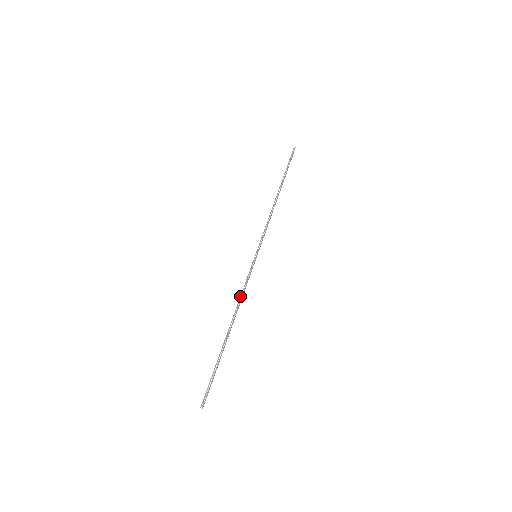
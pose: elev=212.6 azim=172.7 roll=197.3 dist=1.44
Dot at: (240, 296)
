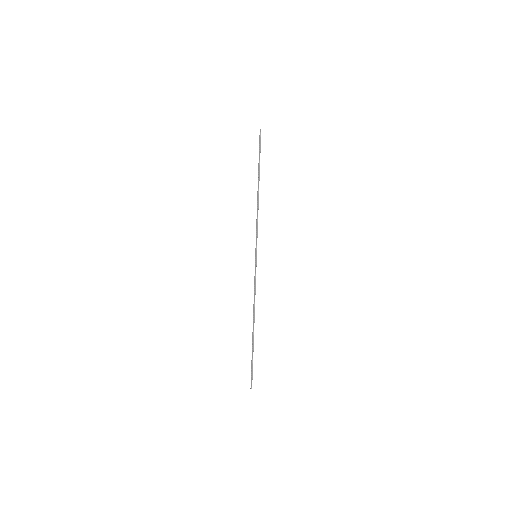
Dot at: occluded
